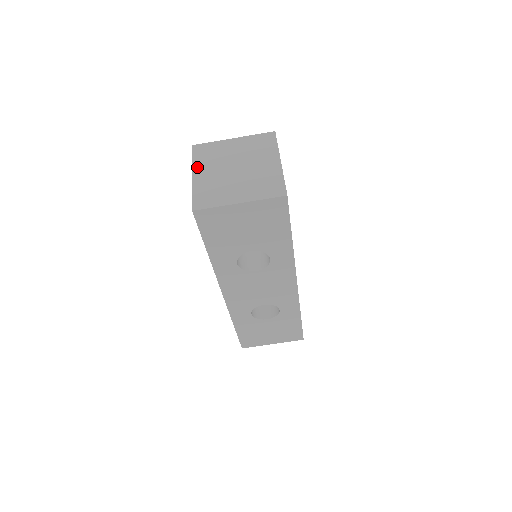
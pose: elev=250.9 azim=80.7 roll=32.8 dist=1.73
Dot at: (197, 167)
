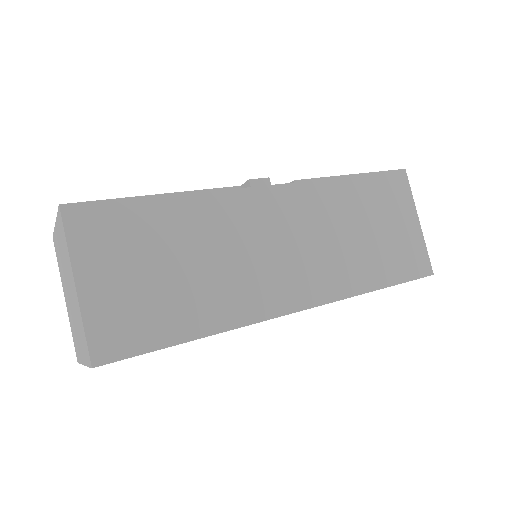
Dot at: (62, 284)
